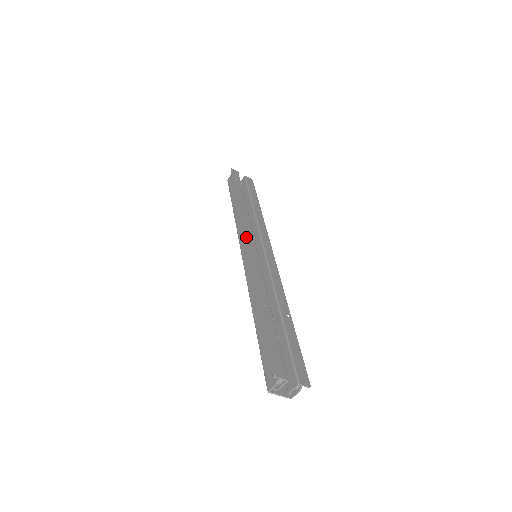
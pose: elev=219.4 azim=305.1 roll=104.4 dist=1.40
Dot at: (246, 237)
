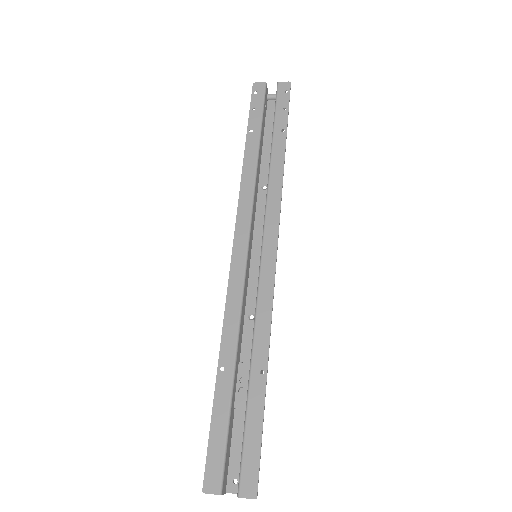
Dot at: (234, 237)
